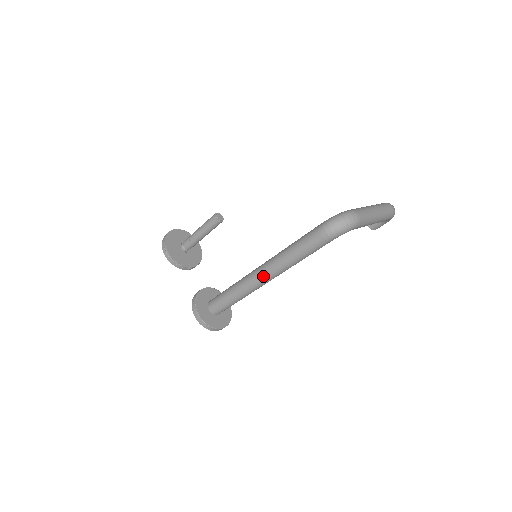
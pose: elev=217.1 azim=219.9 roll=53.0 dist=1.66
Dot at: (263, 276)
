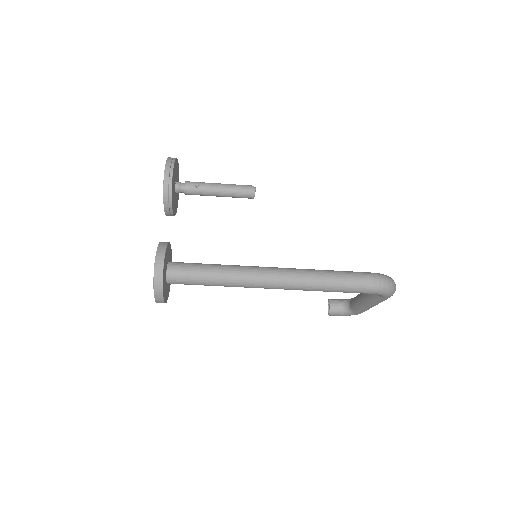
Dot at: (278, 279)
